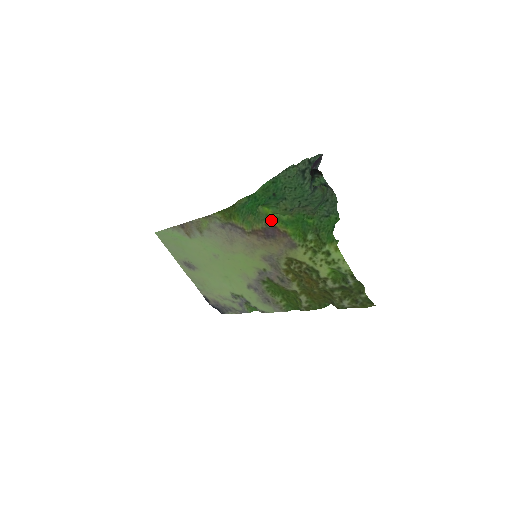
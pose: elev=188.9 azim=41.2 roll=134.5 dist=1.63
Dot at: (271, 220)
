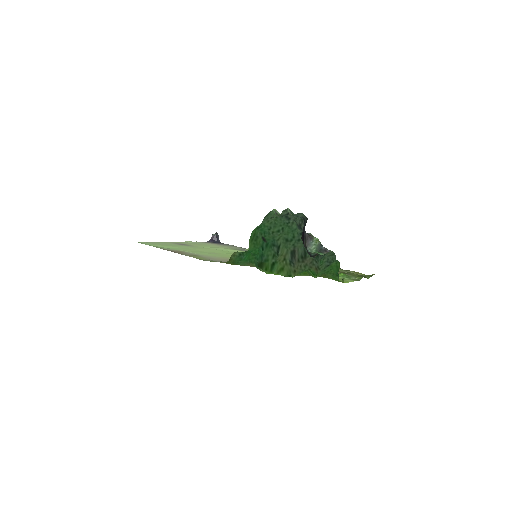
Dot at: occluded
